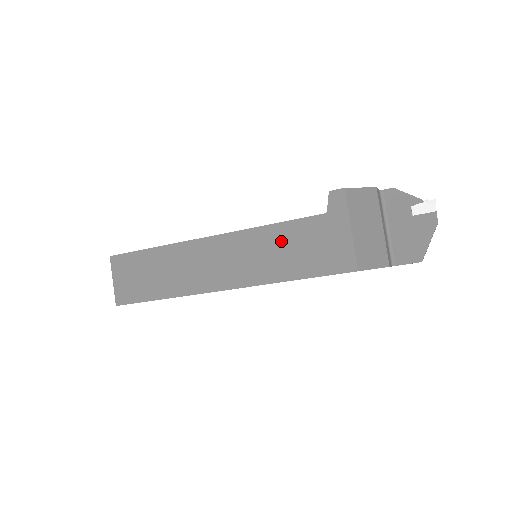
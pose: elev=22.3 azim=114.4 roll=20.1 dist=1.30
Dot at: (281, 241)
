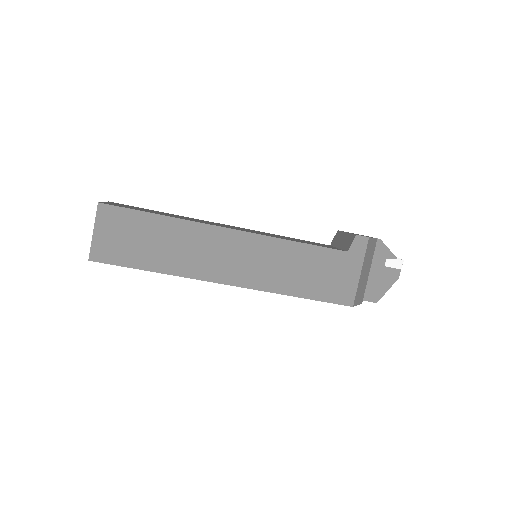
Dot at: (301, 260)
